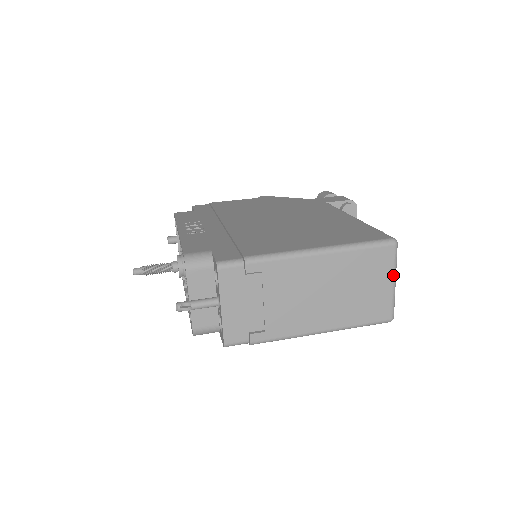
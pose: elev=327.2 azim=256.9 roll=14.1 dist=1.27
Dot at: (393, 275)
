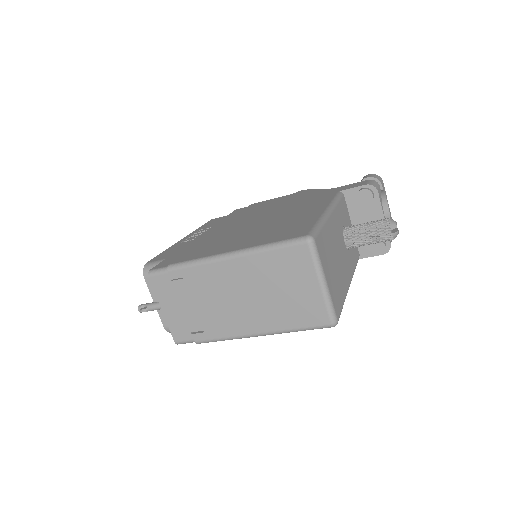
Dot at: (317, 276)
